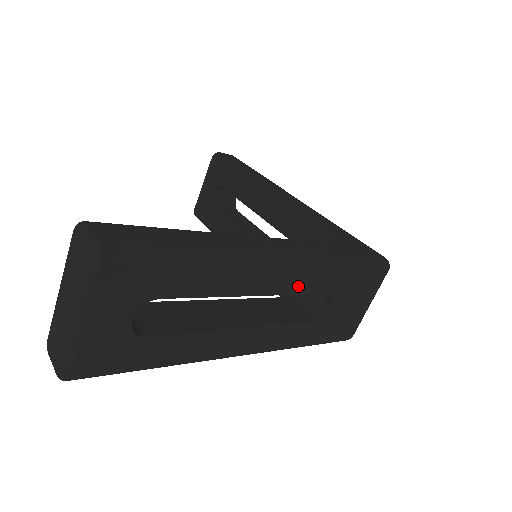
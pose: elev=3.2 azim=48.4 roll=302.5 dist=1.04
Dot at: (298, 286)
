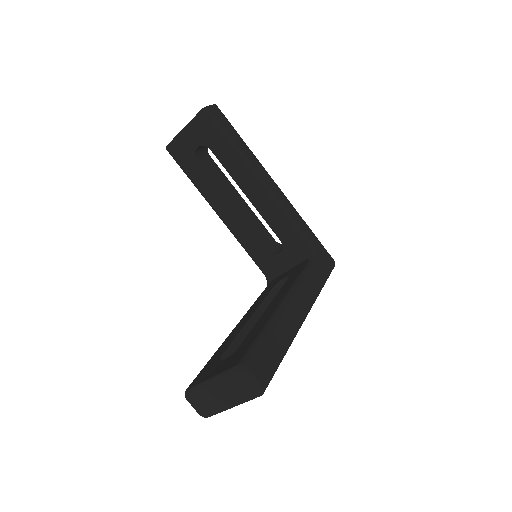
Dot at: occluded
